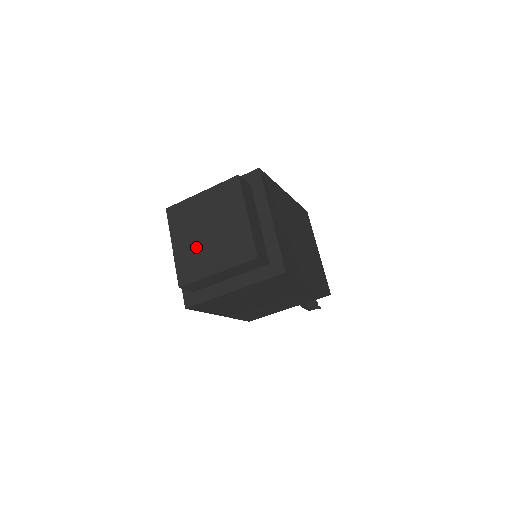
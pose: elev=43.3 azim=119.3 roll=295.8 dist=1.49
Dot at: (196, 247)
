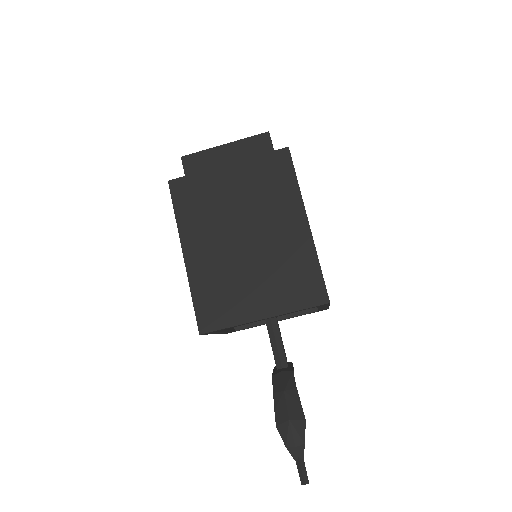
Dot at: occluded
